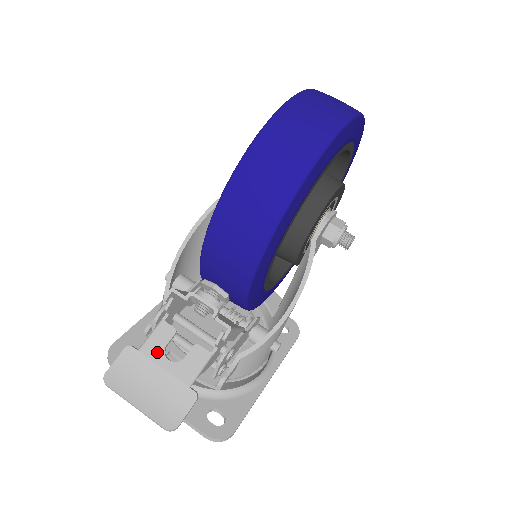
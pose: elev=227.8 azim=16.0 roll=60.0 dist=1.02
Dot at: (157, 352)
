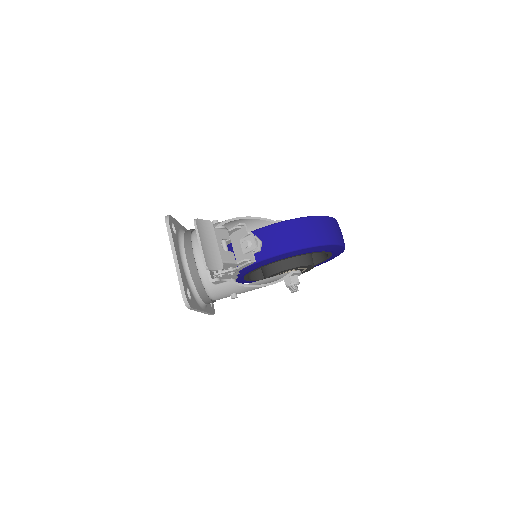
Dot at: (219, 237)
